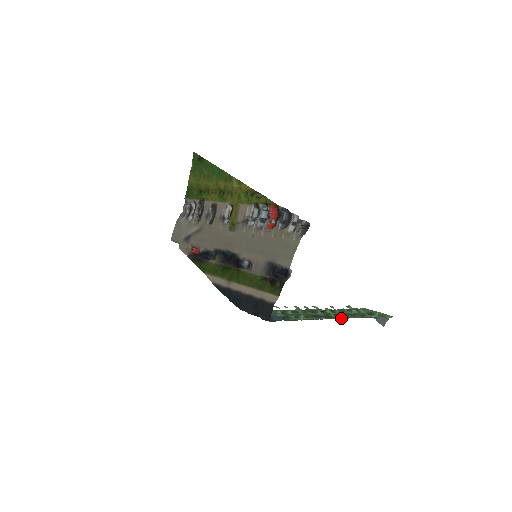
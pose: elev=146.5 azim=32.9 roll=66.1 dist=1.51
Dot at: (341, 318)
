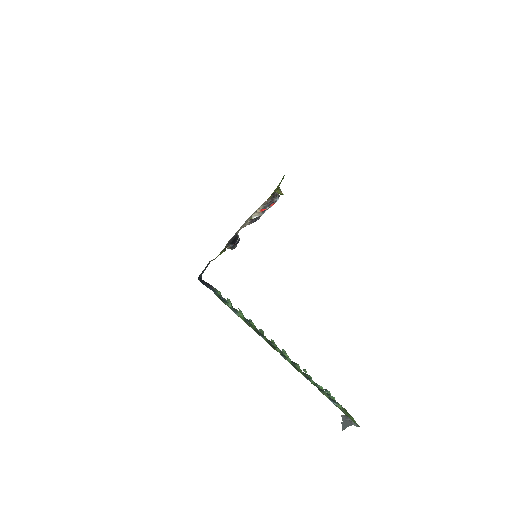
Dot at: (284, 357)
